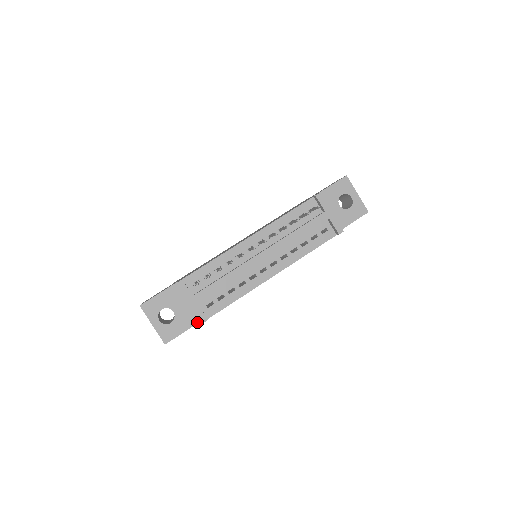
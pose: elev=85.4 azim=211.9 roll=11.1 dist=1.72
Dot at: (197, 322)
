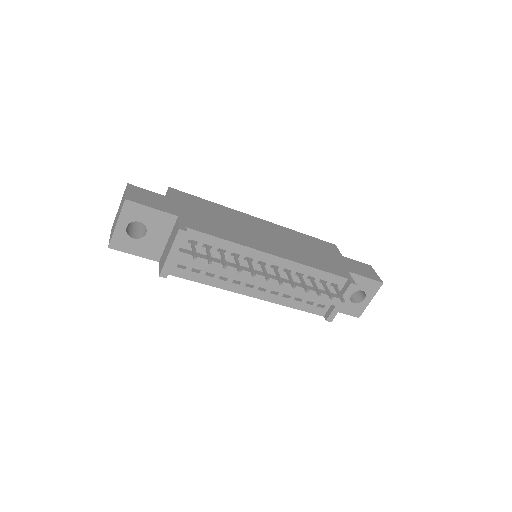
Dot at: (154, 259)
